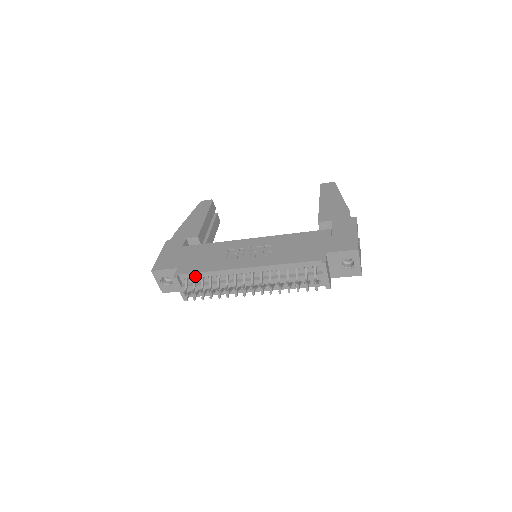
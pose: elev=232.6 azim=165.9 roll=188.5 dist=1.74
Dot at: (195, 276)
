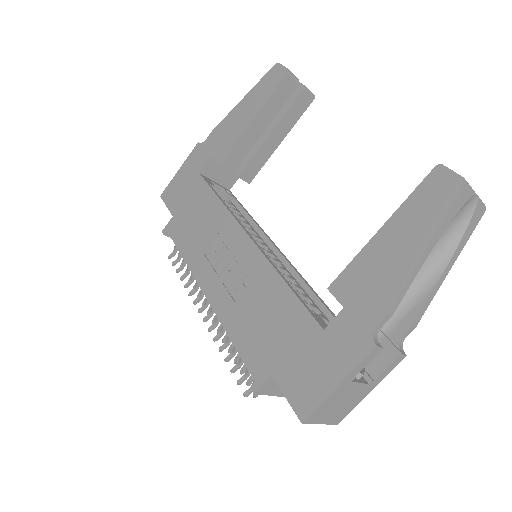
Dot at: occluded
